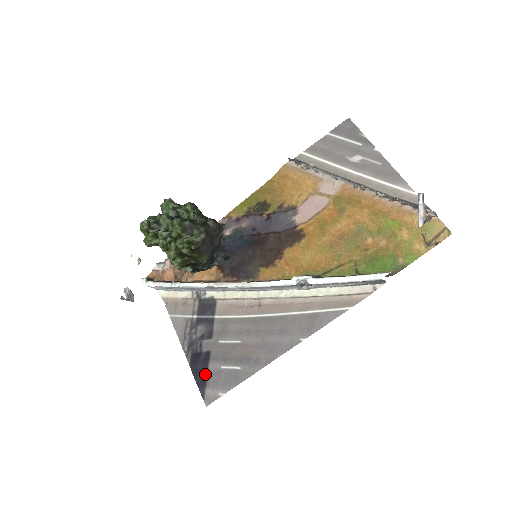
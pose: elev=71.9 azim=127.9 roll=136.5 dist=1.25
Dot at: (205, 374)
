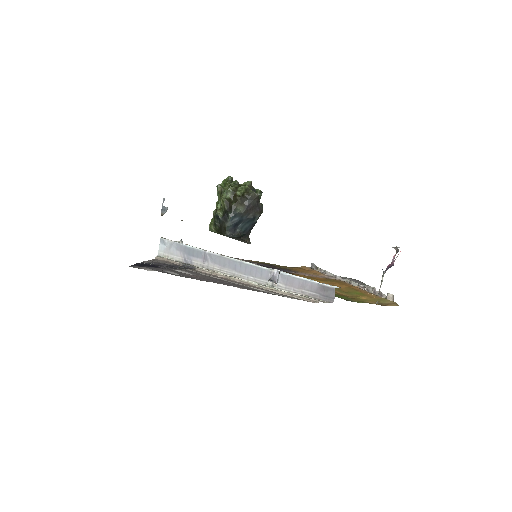
Dot at: (147, 266)
